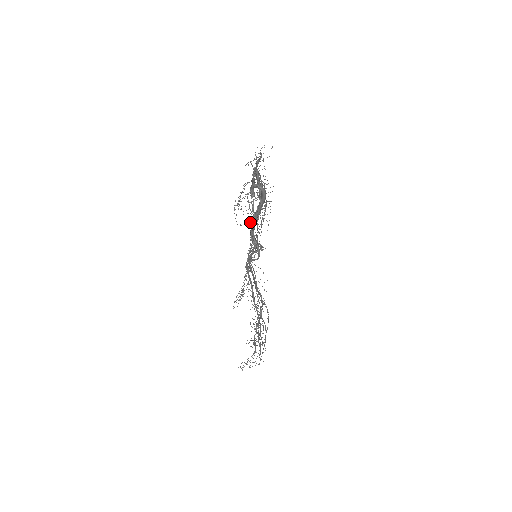
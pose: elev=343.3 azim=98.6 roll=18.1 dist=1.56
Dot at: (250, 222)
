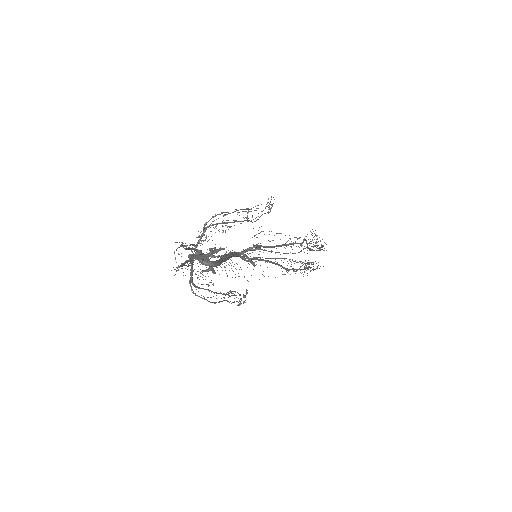
Dot at: occluded
